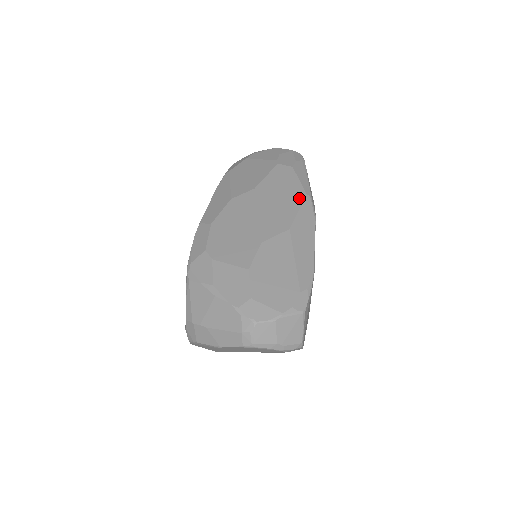
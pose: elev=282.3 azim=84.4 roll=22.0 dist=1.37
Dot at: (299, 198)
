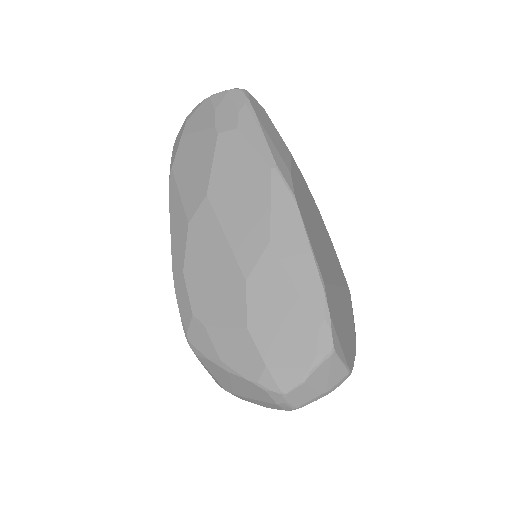
Dot at: (263, 181)
